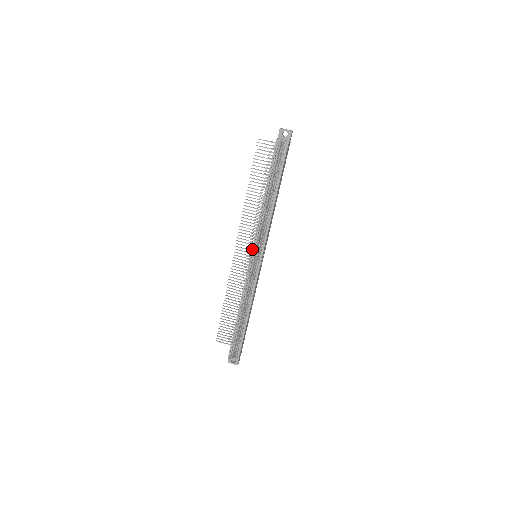
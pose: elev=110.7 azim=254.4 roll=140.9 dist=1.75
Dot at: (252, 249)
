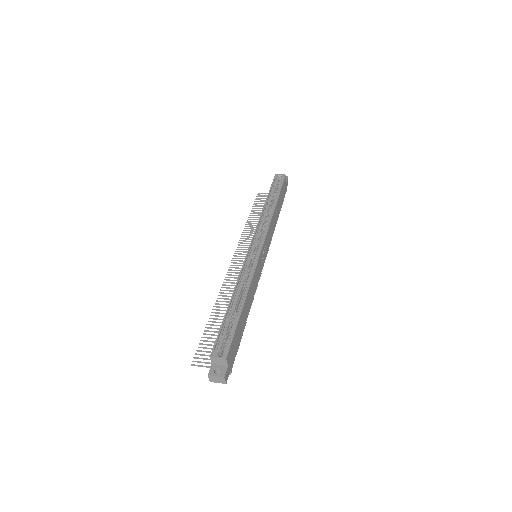
Dot at: (252, 238)
